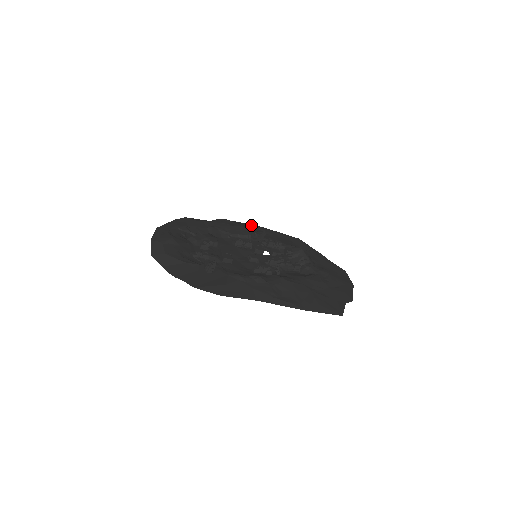
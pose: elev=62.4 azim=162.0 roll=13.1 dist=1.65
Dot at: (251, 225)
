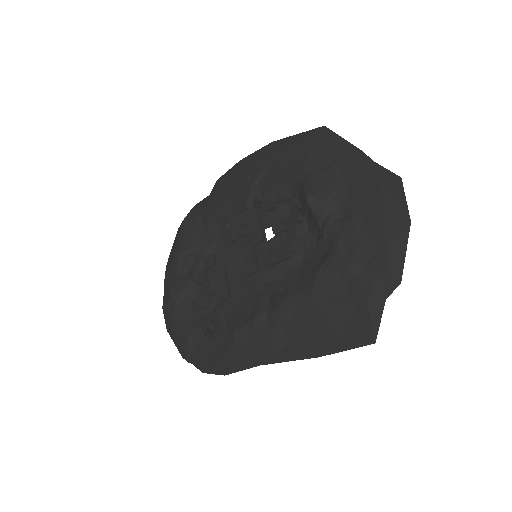
Dot at: (254, 156)
